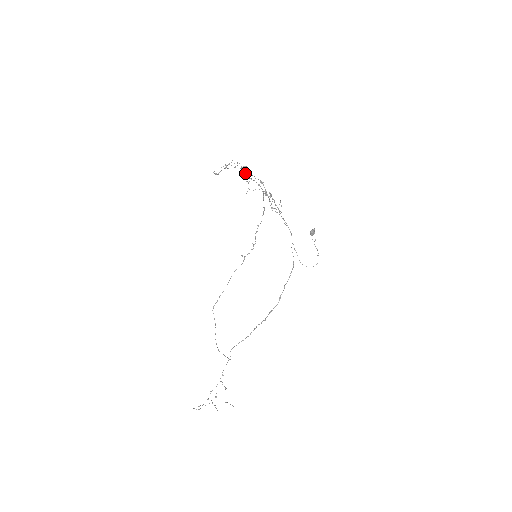
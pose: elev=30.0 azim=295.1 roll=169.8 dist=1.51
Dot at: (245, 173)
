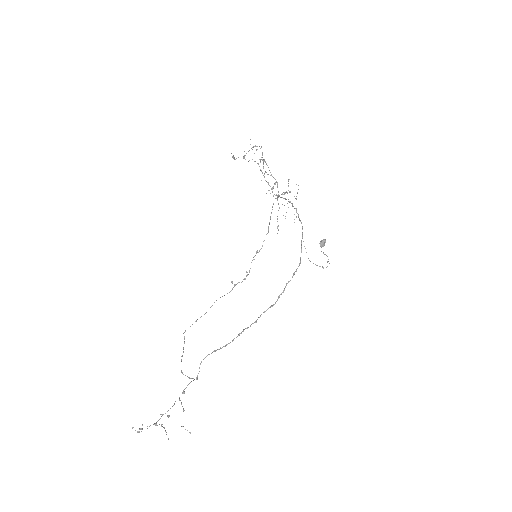
Dot at: (261, 170)
